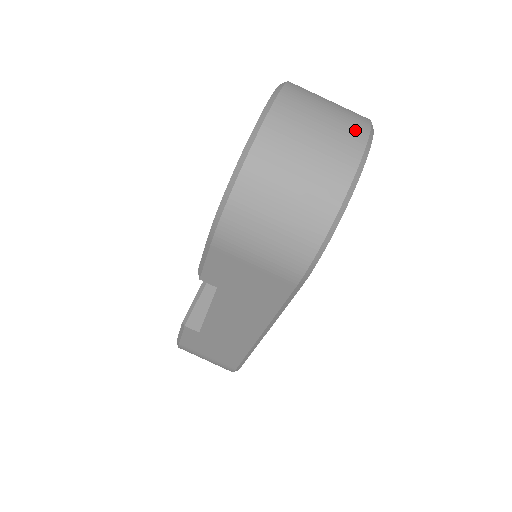
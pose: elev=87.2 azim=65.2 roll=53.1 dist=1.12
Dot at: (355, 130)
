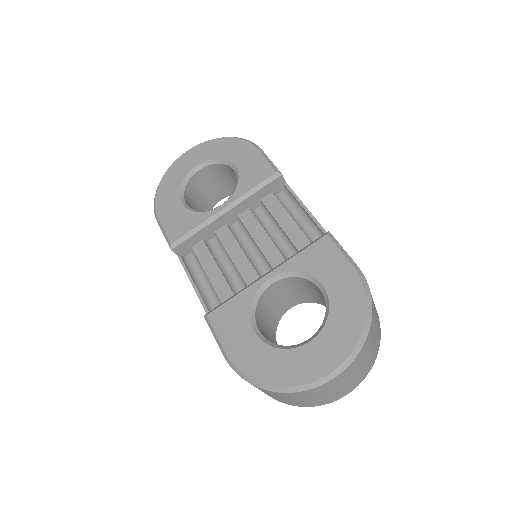
Dot at: (351, 388)
